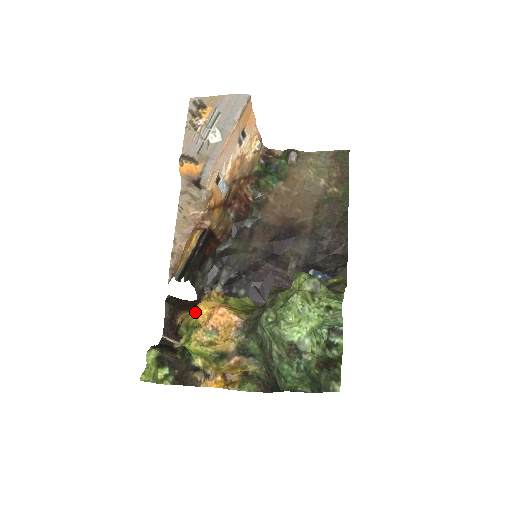
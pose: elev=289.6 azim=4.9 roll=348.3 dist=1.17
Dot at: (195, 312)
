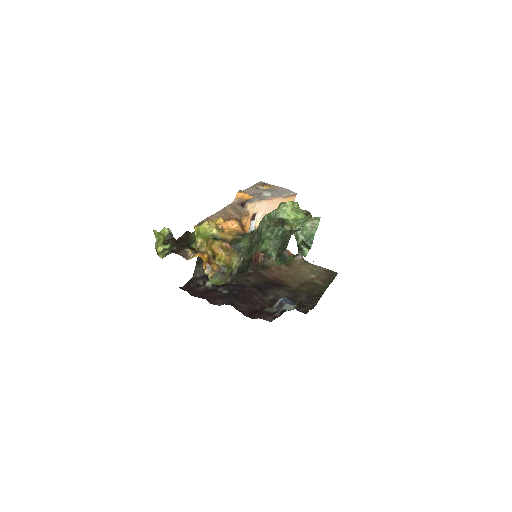
Dot at: occluded
